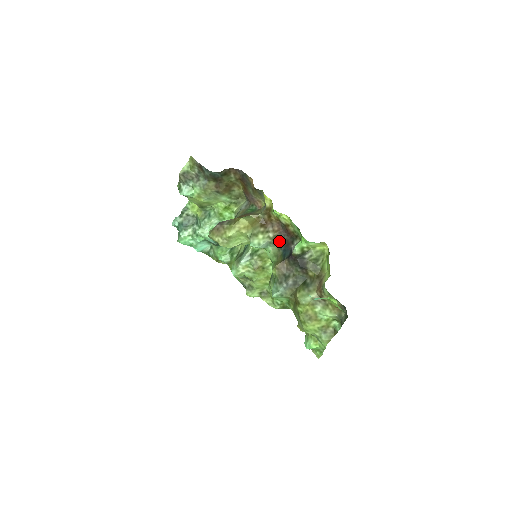
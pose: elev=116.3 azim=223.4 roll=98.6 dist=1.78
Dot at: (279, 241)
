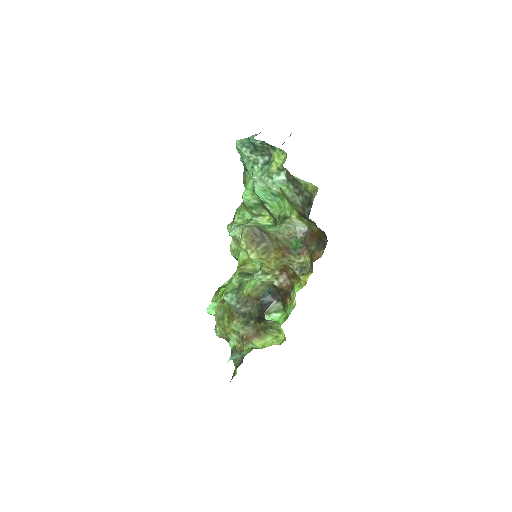
Dot at: (275, 287)
